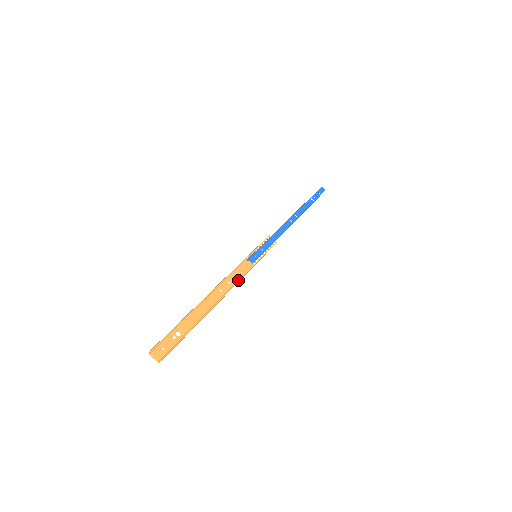
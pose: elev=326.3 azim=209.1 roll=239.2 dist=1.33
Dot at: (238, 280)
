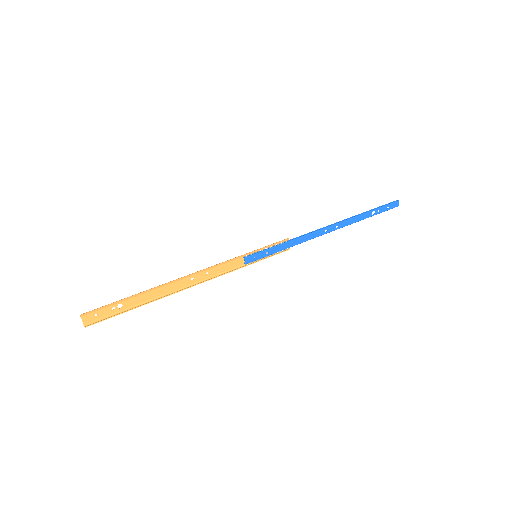
Dot at: (217, 274)
